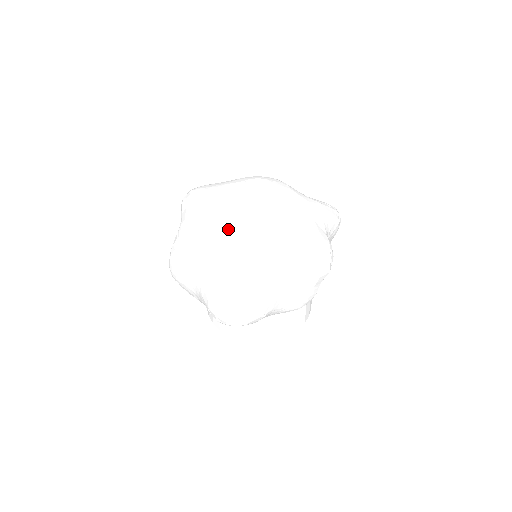
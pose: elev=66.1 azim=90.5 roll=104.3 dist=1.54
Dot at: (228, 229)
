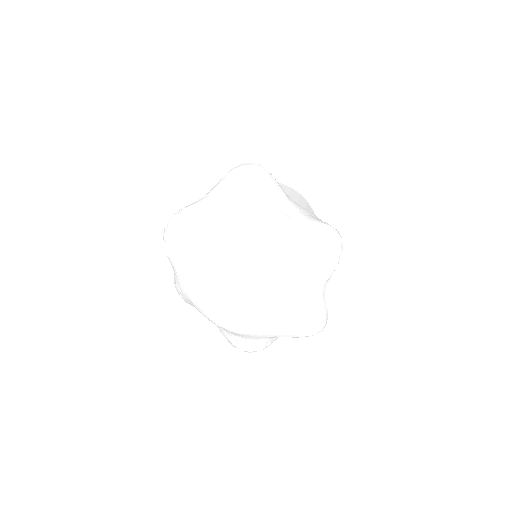
Dot at: (226, 323)
